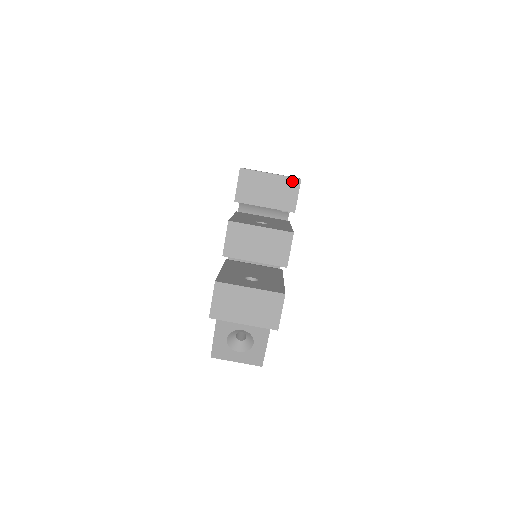
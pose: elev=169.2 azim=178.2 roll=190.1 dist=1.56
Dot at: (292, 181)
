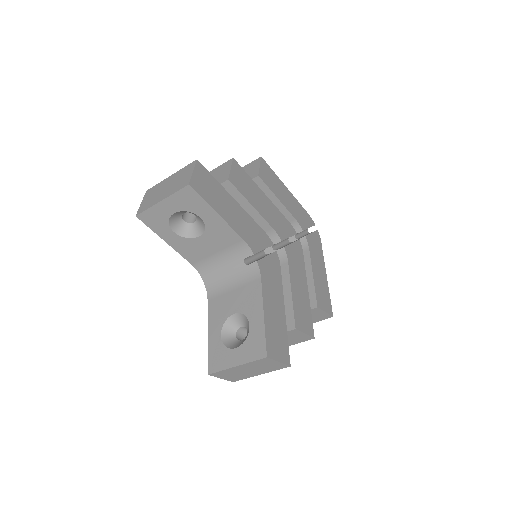
Dot at: (254, 162)
